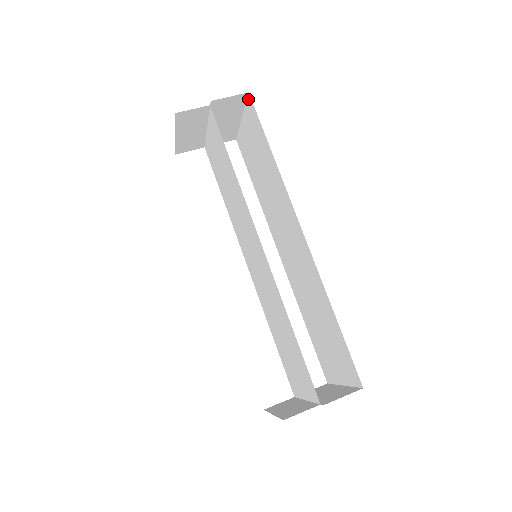
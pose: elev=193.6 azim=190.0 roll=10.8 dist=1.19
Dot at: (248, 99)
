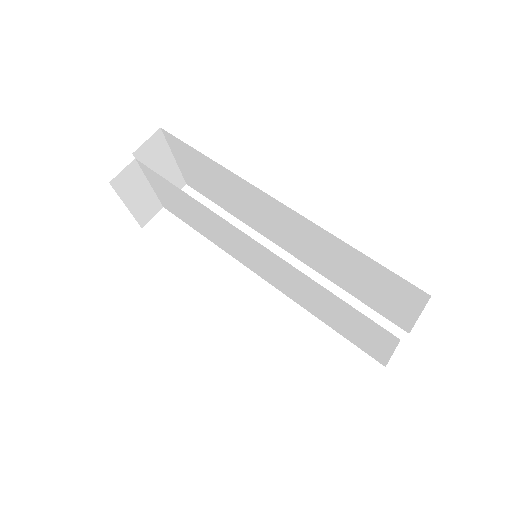
Dot at: (164, 134)
